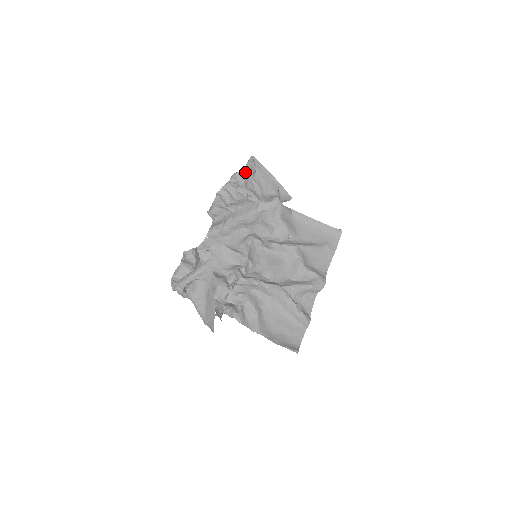
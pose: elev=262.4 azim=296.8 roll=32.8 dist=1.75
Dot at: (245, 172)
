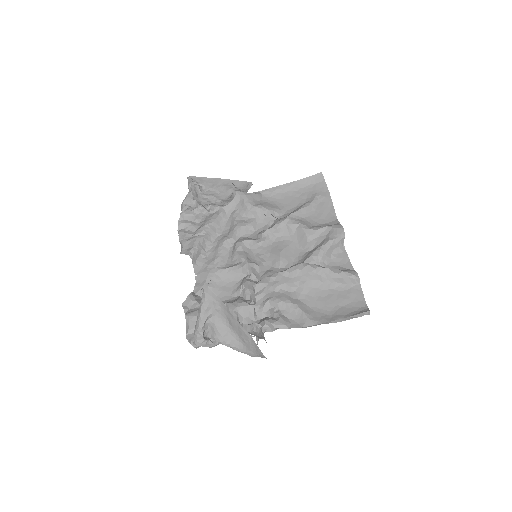
Dot at: (190, 193)
